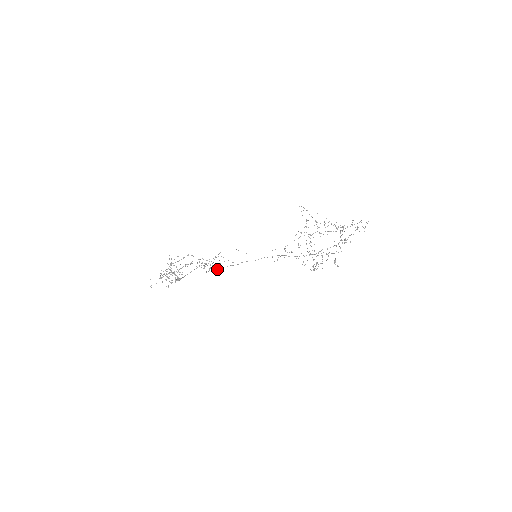
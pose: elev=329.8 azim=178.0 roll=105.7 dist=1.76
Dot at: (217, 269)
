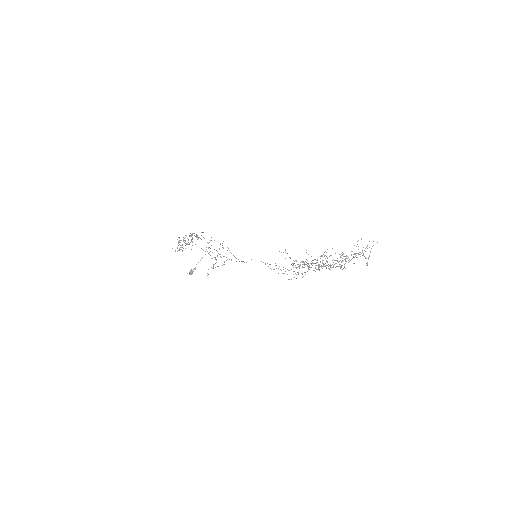
Dot at: (222, 265)
